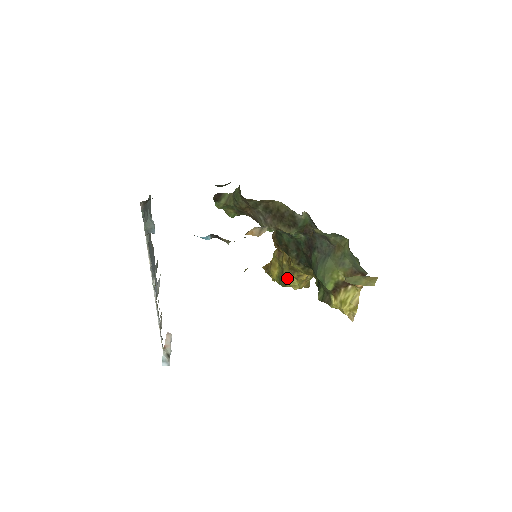
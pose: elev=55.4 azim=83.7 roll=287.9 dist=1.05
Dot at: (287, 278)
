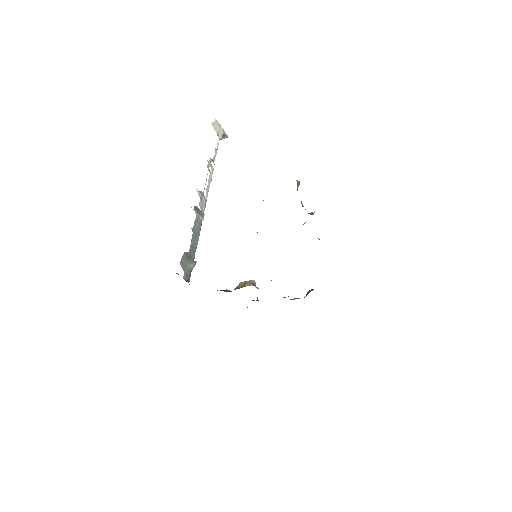
Dot at: occluded
